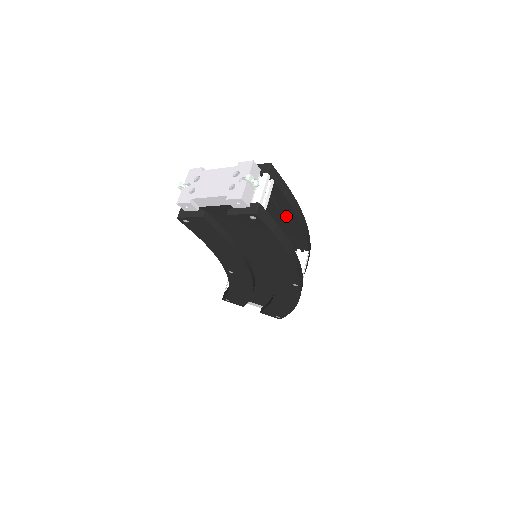
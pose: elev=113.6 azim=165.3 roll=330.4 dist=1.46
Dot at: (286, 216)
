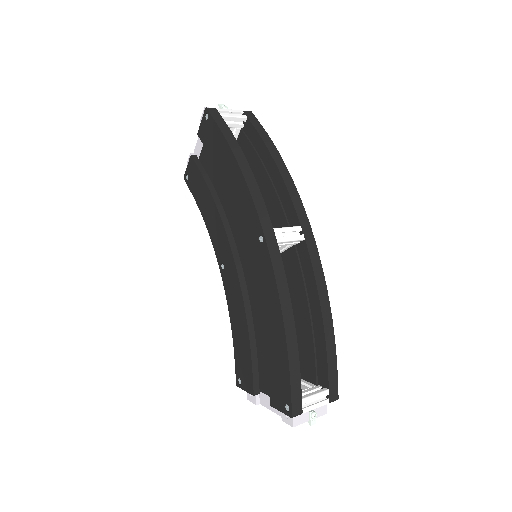
Dot at: (267, 166)
